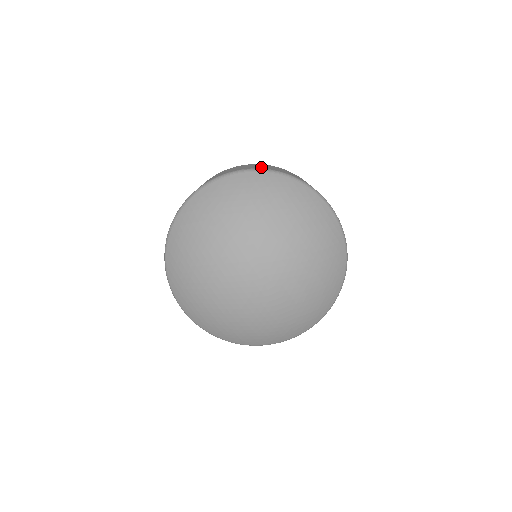
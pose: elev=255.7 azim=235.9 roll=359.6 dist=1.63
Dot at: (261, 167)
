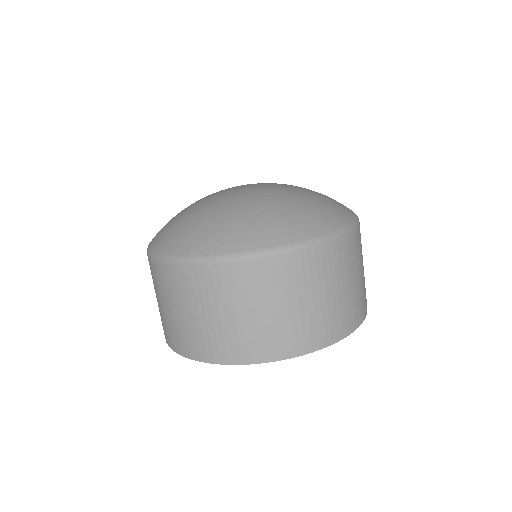
Dot at: occluded
